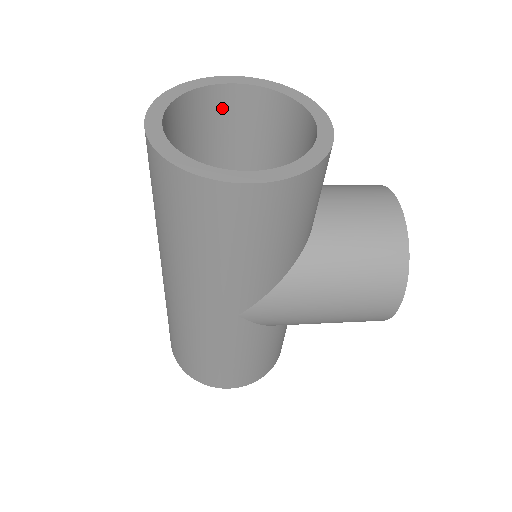
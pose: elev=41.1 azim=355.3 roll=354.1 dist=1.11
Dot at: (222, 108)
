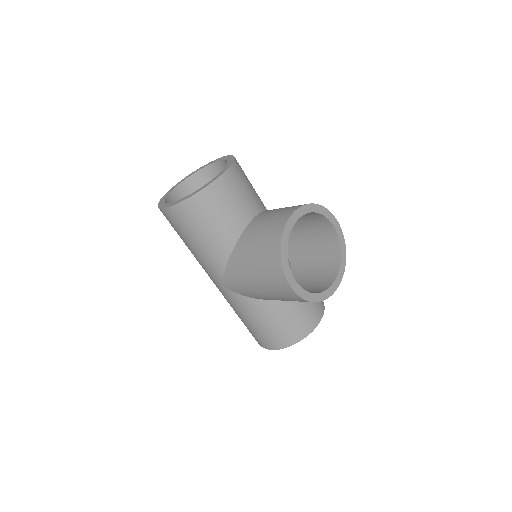
Dot at: occluded
